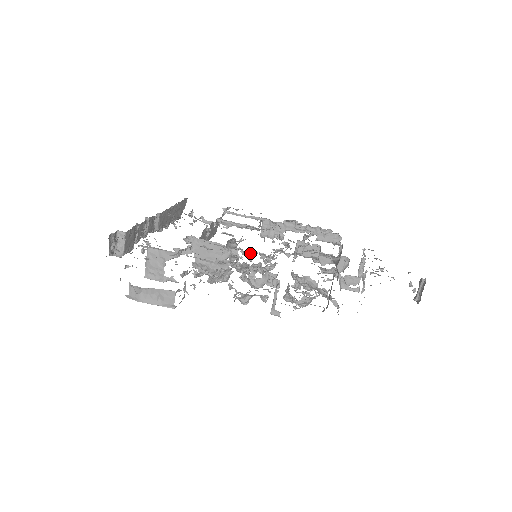
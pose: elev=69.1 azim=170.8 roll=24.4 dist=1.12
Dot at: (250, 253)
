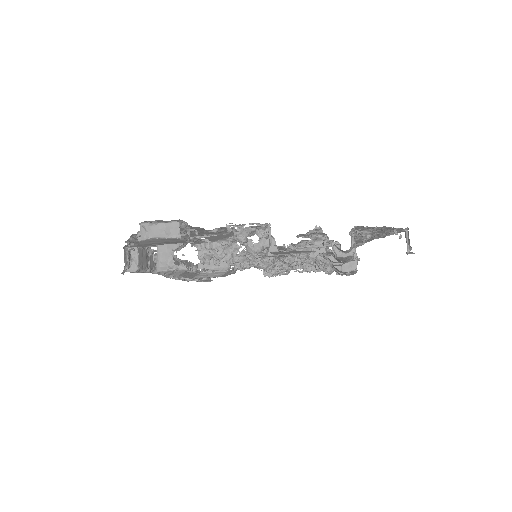
Dot at: occluded
